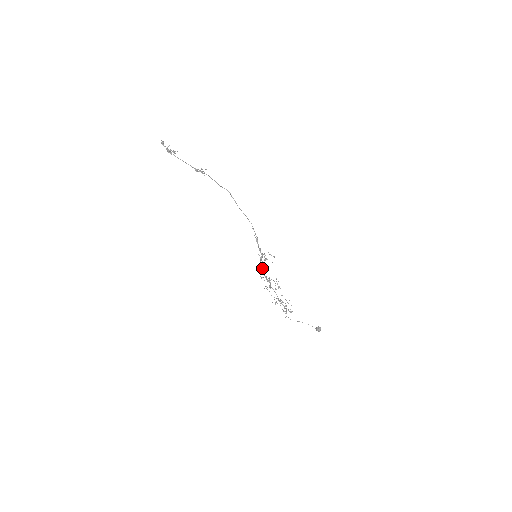
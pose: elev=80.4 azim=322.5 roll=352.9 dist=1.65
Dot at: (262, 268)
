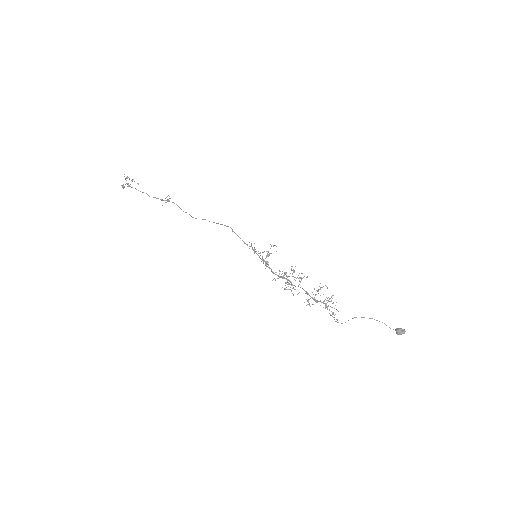
Dot at: (271, 271)
